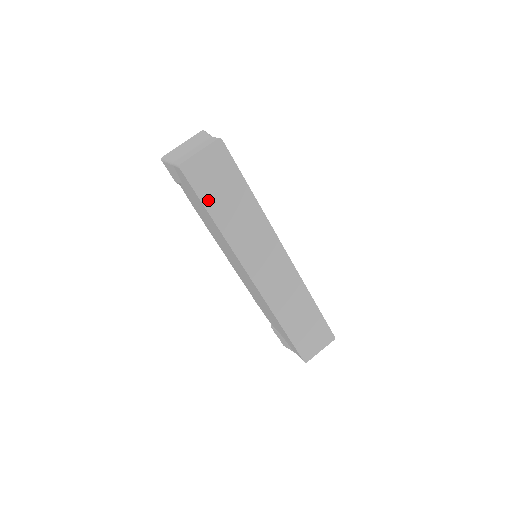
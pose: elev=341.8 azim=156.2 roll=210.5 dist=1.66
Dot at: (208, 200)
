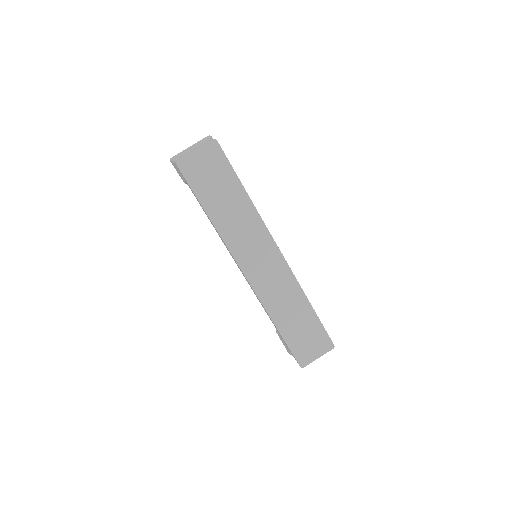
Dot at: (202, 195)
